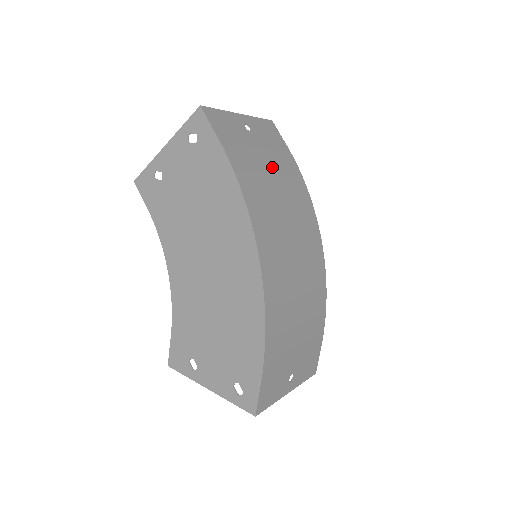
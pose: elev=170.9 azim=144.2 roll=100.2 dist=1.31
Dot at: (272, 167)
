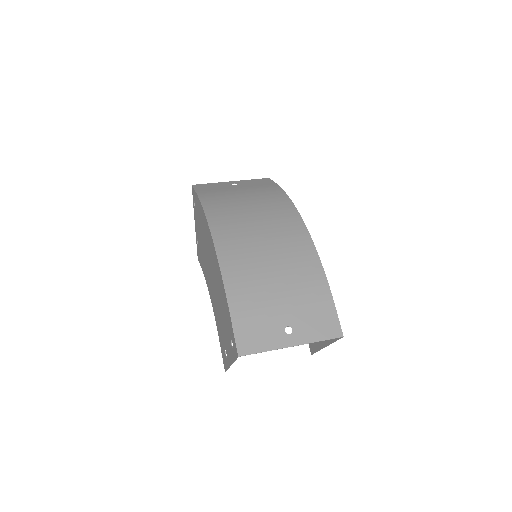
Dot at: (246, 193)
